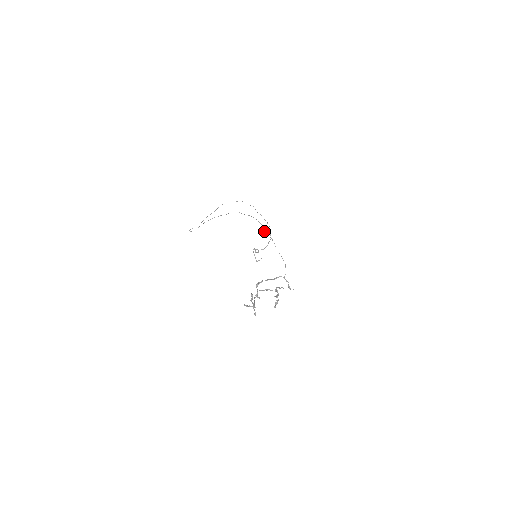
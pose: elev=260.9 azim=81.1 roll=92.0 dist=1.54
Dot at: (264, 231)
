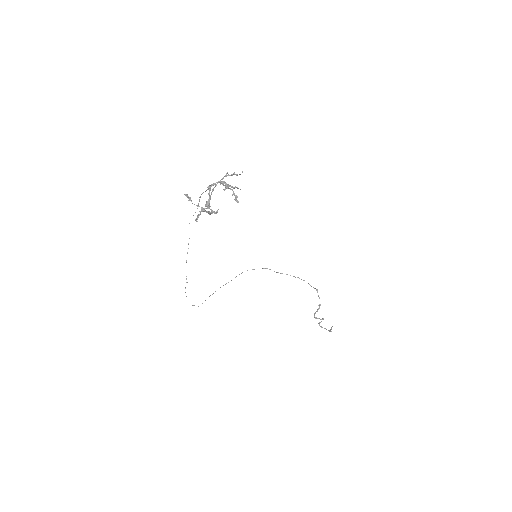
Dot at: (206, 190)
